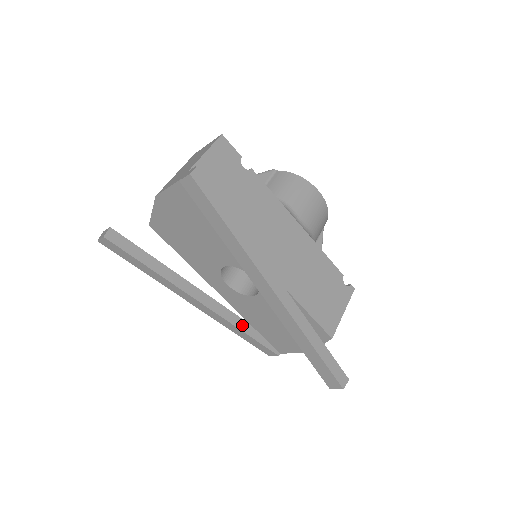
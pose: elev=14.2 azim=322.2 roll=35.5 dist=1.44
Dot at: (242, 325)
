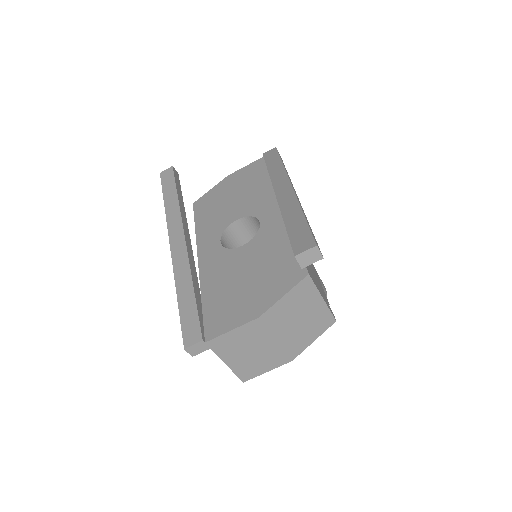
Dot at: (196, 285)
